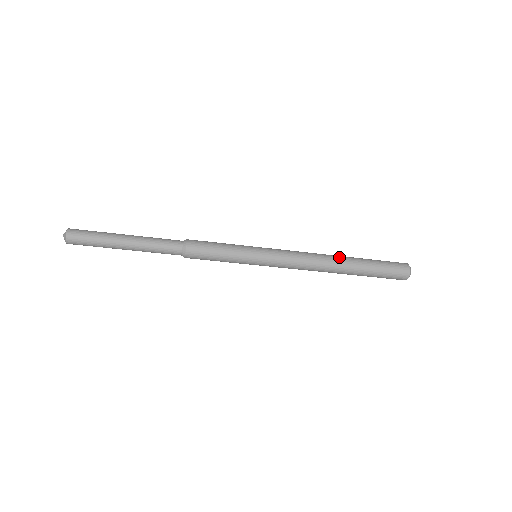
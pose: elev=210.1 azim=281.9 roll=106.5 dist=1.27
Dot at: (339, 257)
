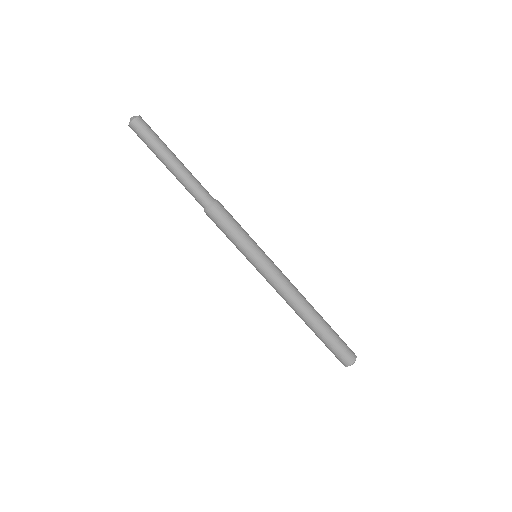
Dot at: occluded
